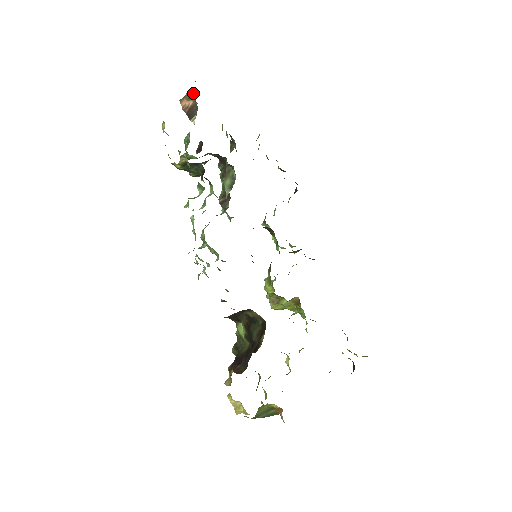
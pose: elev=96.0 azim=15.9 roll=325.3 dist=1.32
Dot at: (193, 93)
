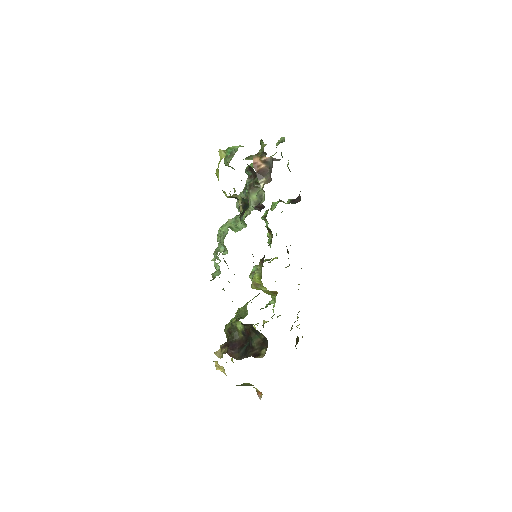
Dot at: (271, 165)
